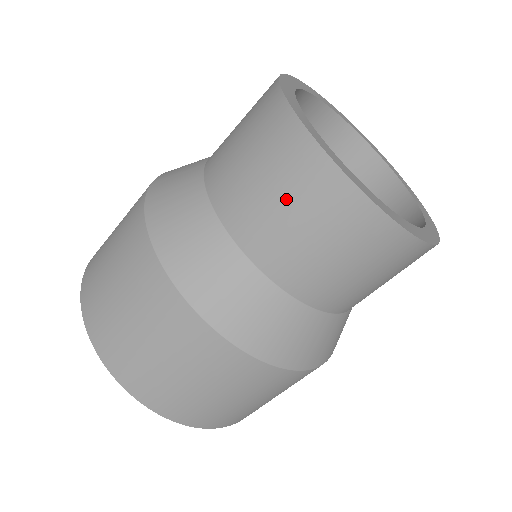
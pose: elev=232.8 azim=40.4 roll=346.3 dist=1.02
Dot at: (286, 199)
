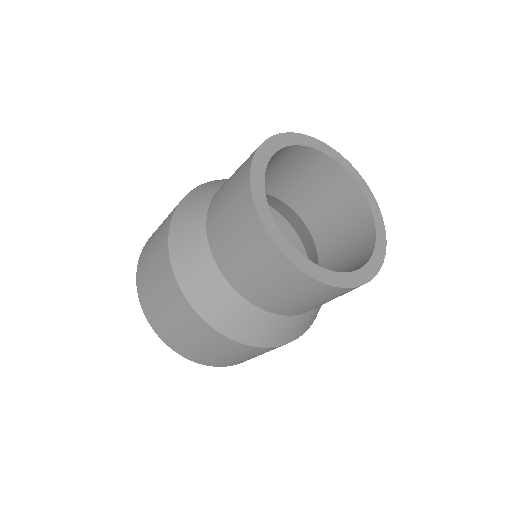
Dot at: (316, 301)
